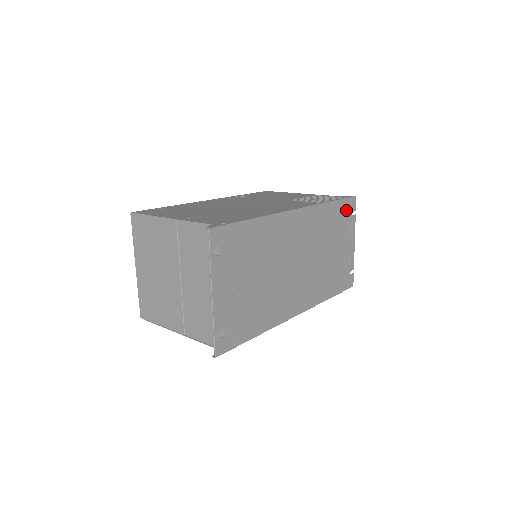
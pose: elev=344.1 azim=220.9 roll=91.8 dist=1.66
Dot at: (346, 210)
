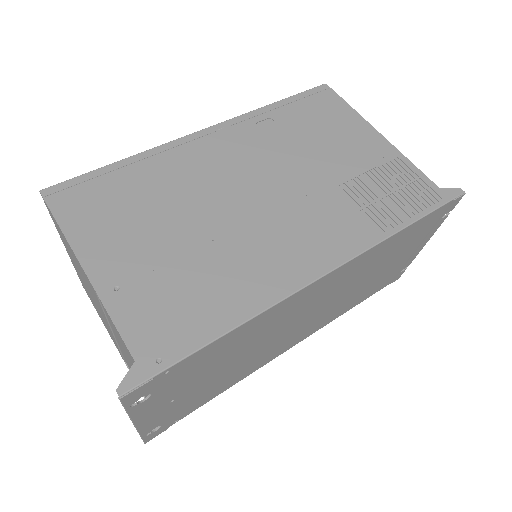
Dot at: (433, 218)
